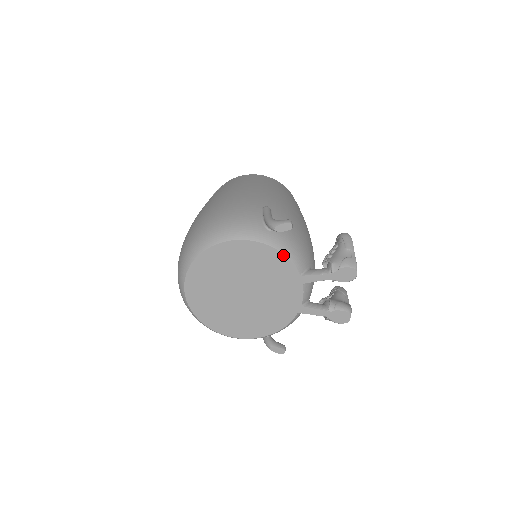
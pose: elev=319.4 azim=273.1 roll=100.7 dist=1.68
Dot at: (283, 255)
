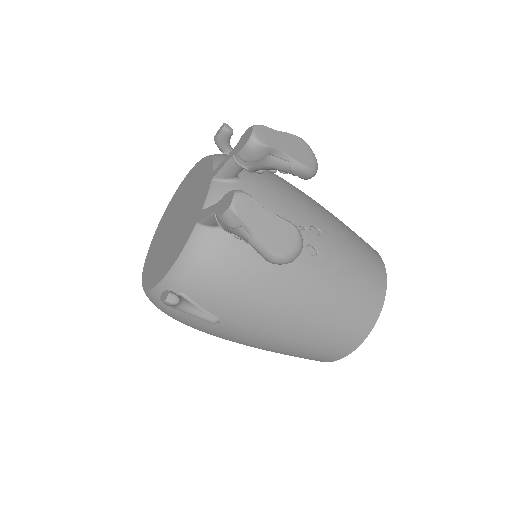
Dot at: (210, 159)
